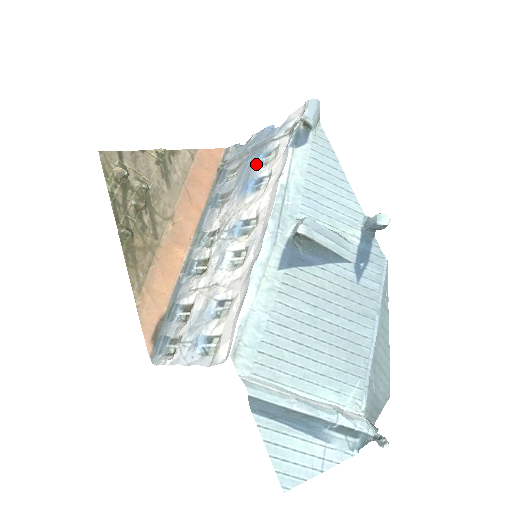
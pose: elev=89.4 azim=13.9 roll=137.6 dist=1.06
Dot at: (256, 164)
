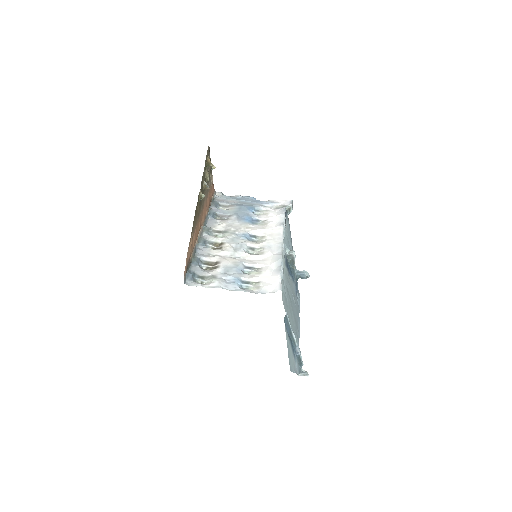
Dot at: (251, 211)
